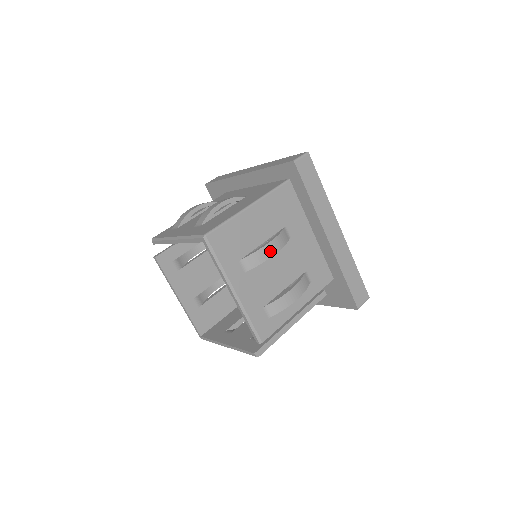
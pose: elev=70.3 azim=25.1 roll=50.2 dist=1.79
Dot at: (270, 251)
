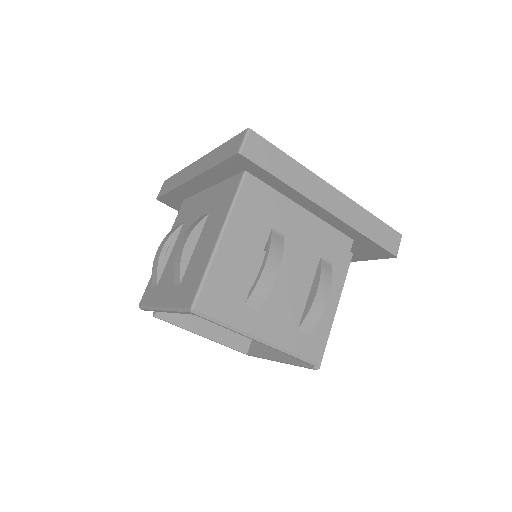
Dot at: (272, 272)
